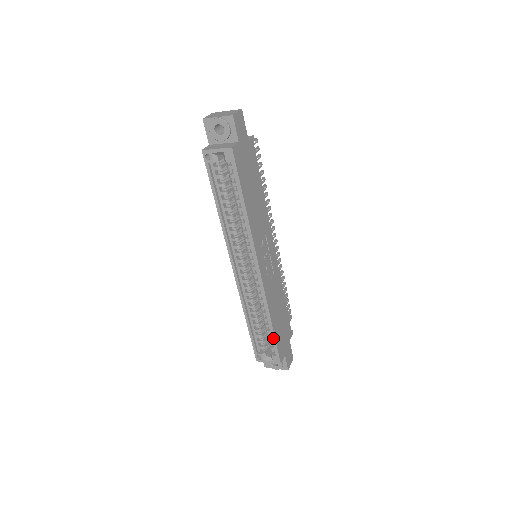
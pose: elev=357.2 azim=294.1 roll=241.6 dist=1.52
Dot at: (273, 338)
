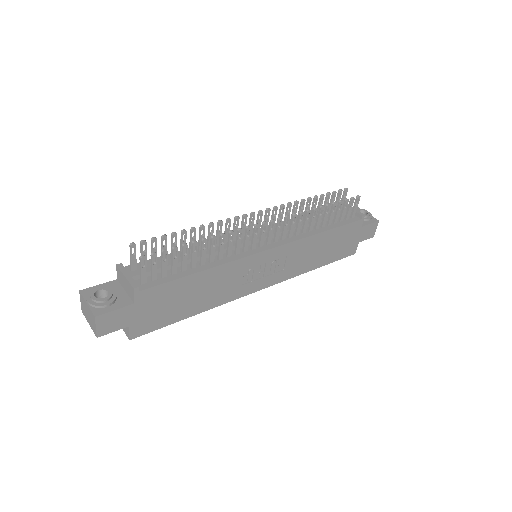
Dot at: (328, 262)
